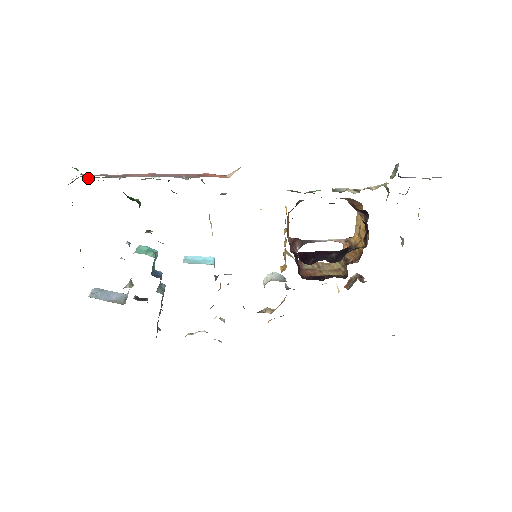
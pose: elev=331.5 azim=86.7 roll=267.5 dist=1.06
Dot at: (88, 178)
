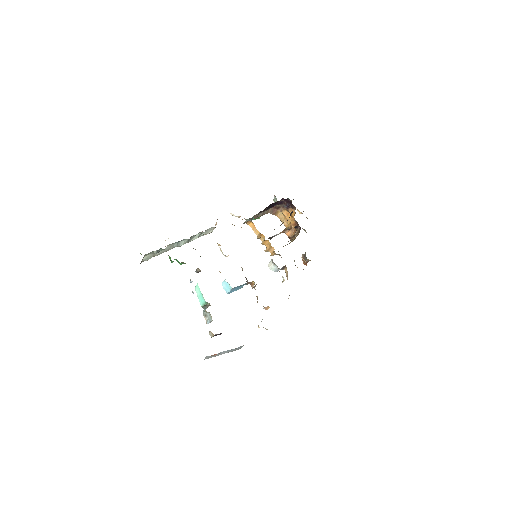
Dot at: (146, 260)
